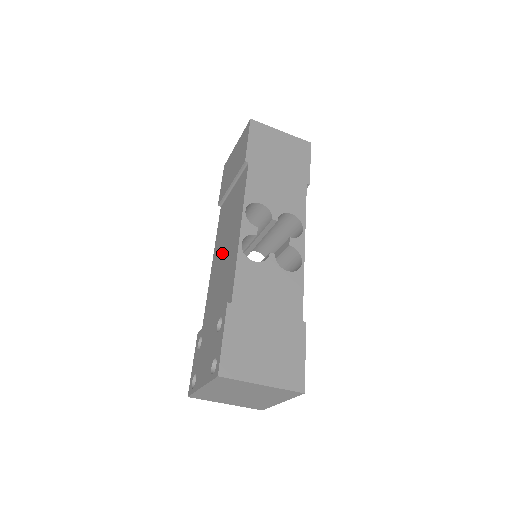
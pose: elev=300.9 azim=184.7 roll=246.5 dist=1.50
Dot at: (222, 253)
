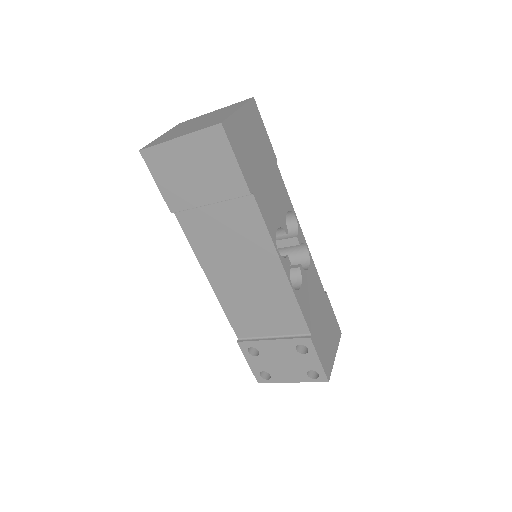
Dot at: (240, 280)
